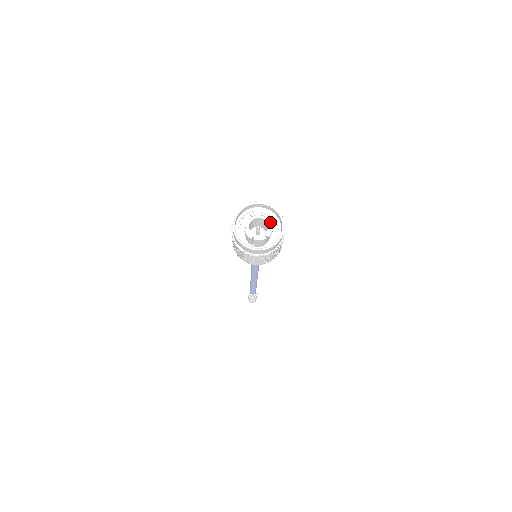
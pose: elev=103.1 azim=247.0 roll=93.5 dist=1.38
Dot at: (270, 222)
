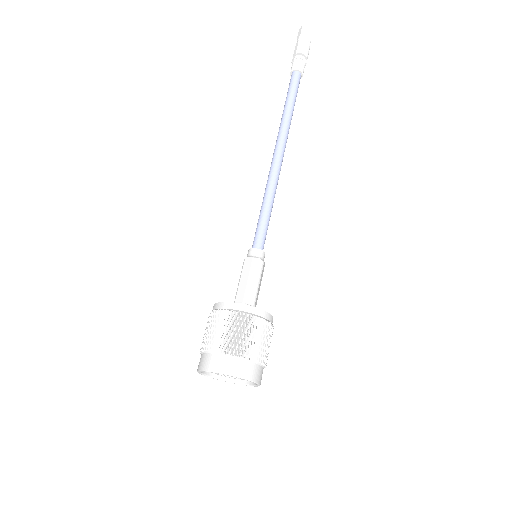
Dot at: occluded
